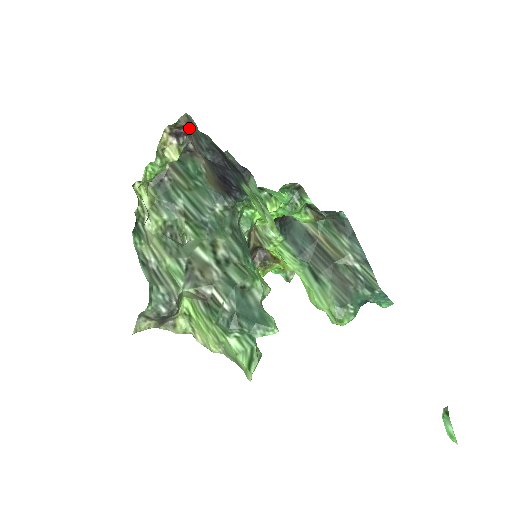
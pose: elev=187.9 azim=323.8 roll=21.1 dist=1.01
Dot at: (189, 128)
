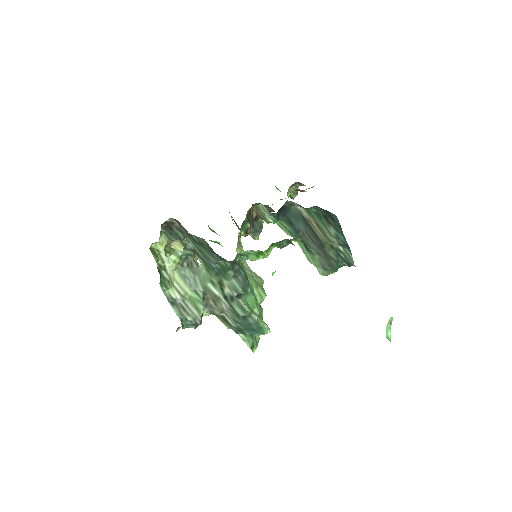
Dot at: occluded
